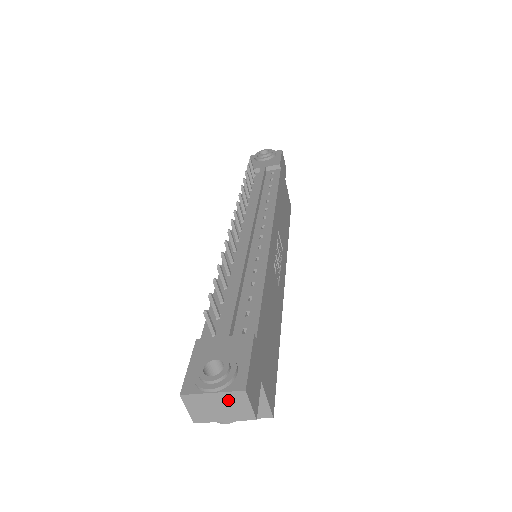
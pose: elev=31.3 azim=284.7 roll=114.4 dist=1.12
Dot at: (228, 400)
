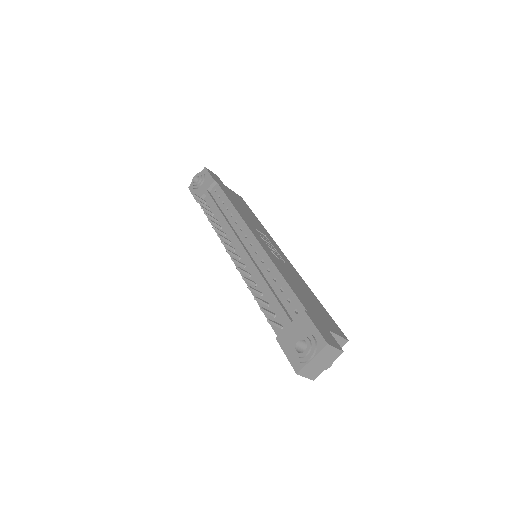
Dot at: (322, 355)
